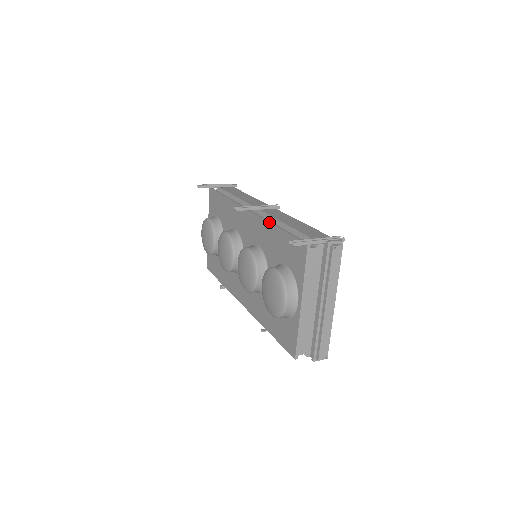
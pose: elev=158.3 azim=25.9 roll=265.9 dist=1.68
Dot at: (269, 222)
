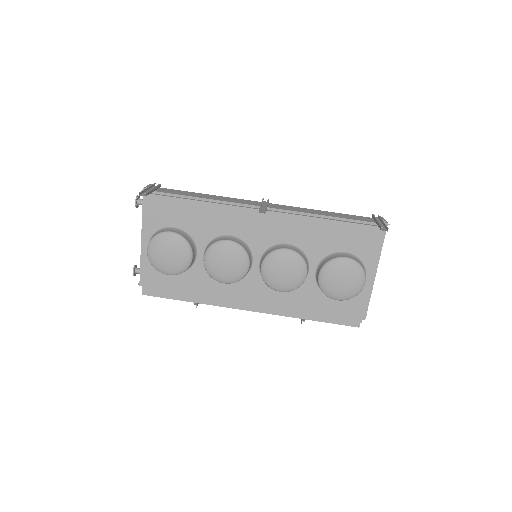
Dot at: (312, 217)
